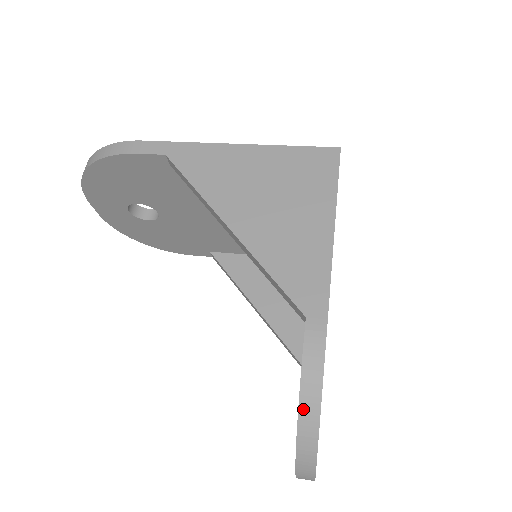
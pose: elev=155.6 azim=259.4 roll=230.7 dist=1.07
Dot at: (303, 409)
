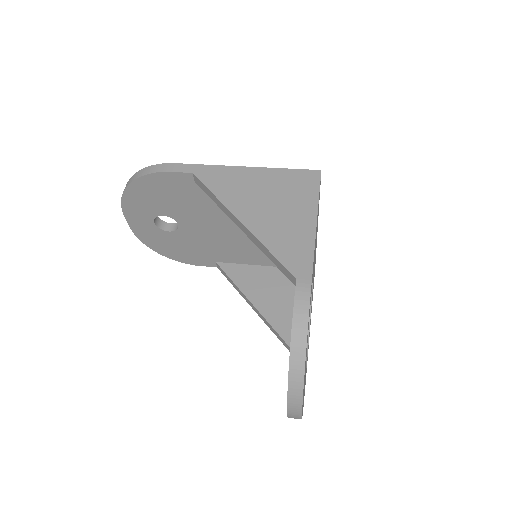
Dot at: (294, 343)
